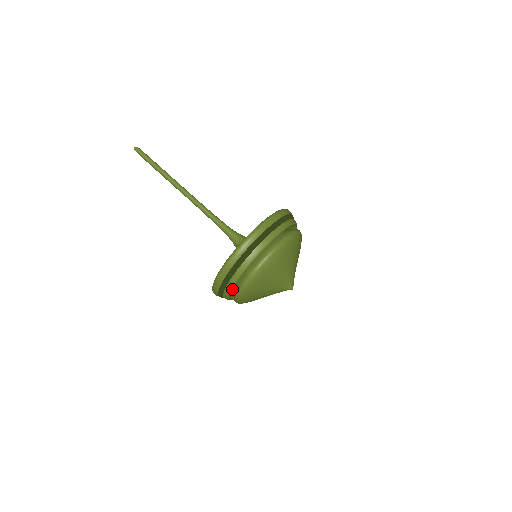
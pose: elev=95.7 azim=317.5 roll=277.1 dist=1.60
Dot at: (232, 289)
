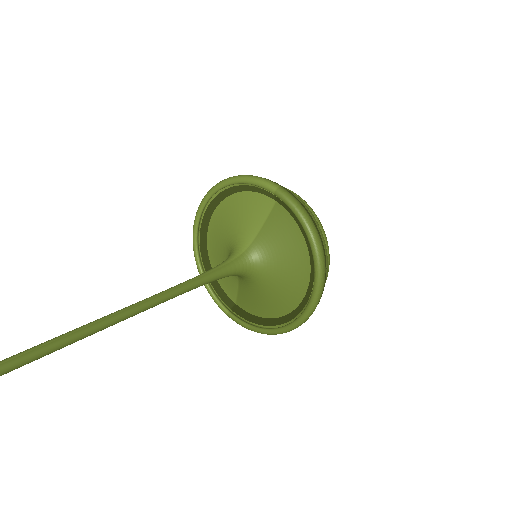
Dot at: occluded
